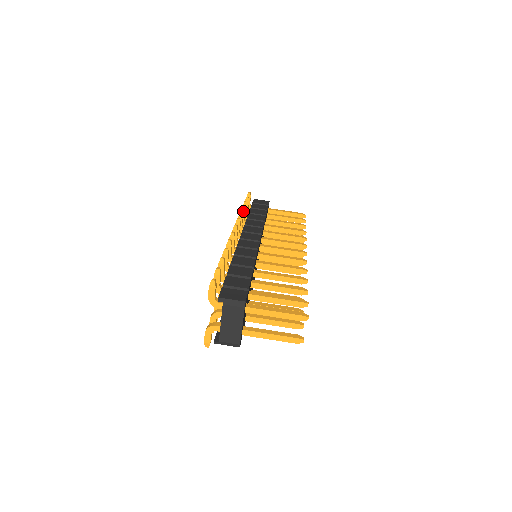
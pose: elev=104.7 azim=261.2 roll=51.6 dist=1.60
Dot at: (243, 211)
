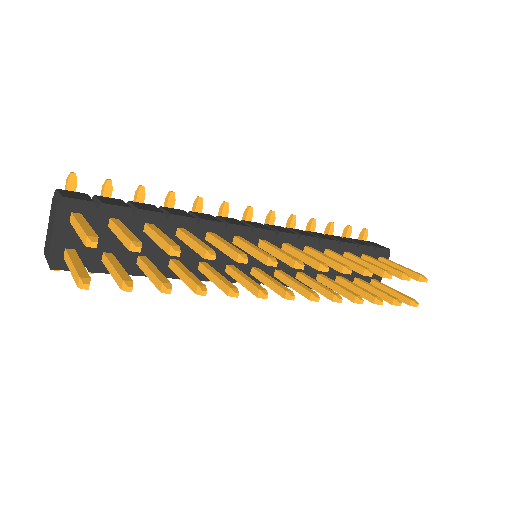
Dot at: (310, 223)
